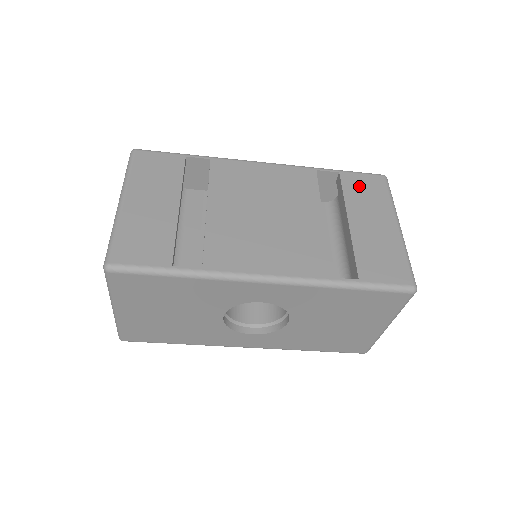
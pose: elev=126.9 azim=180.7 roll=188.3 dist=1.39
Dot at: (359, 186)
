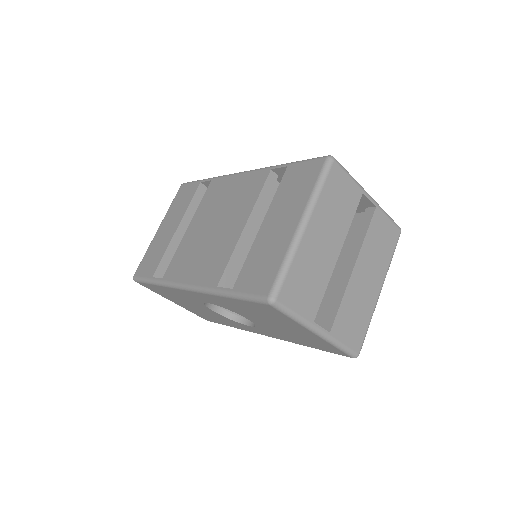
Dot at: (294, 179)
